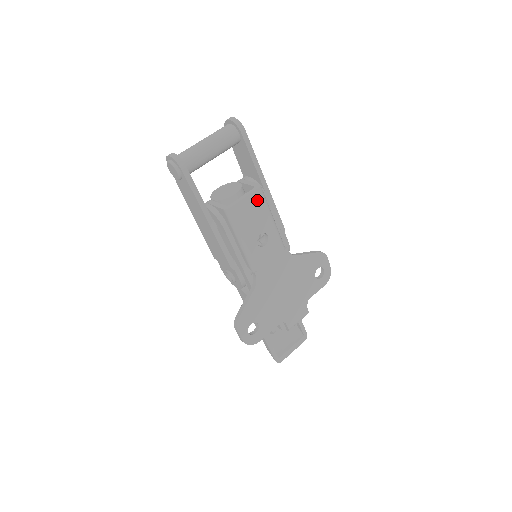
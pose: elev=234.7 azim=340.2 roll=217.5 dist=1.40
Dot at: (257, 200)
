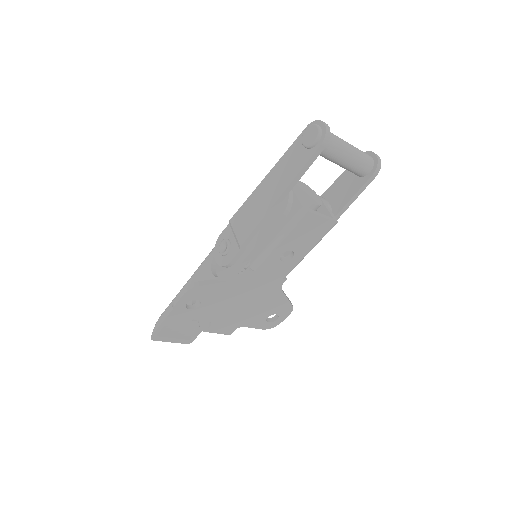
Dot at: (324, 228)
